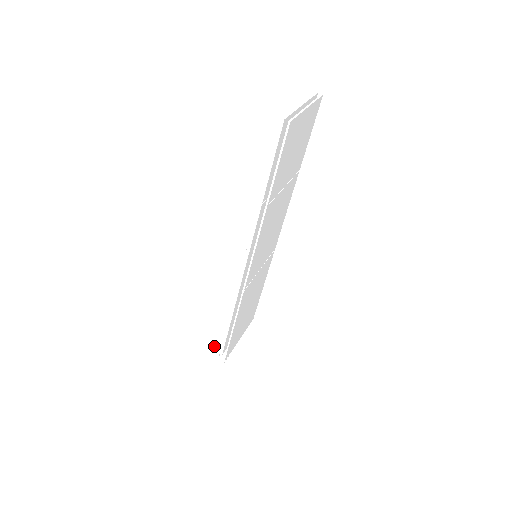
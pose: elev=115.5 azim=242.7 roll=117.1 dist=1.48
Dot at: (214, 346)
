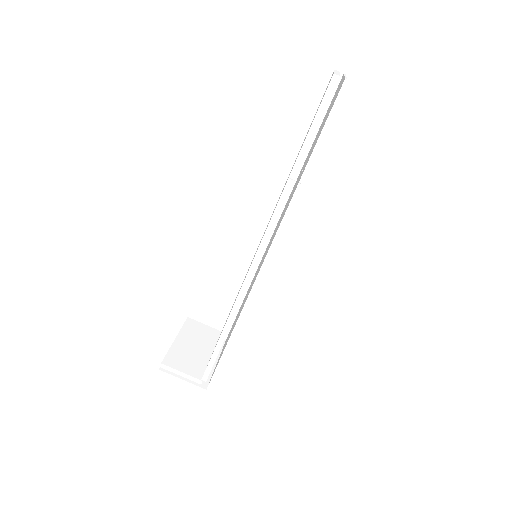
Dot at: (194, 372)
